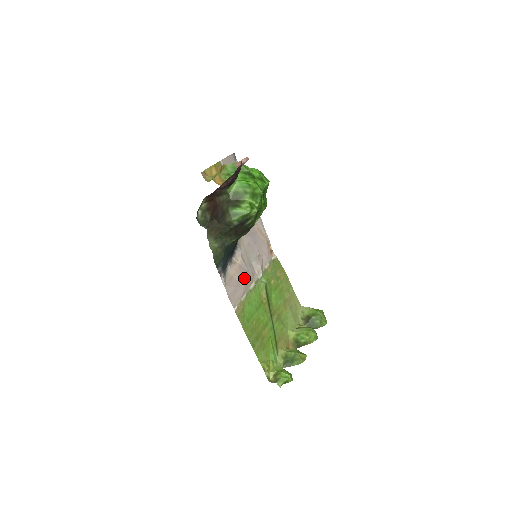
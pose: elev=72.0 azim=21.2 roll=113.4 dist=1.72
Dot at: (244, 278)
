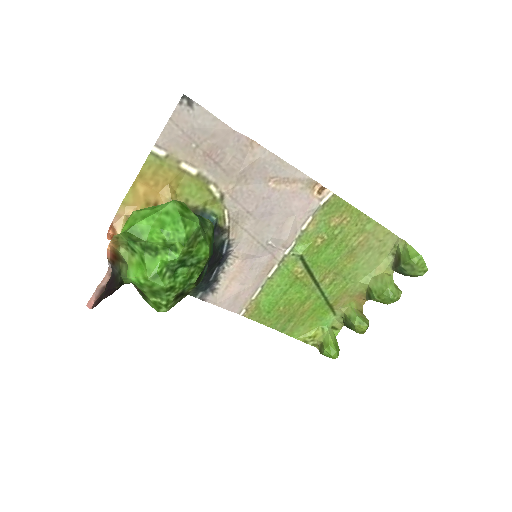
Dot at: (253, 272)
